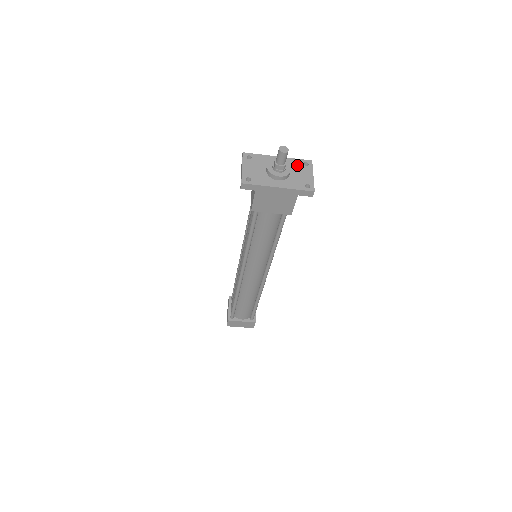
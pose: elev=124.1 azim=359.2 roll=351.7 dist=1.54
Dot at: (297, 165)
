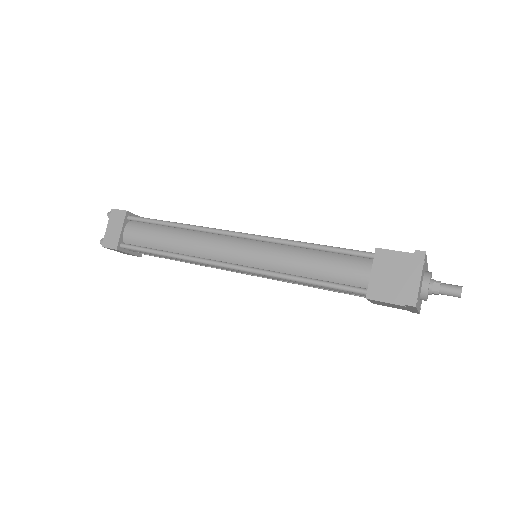
Dot at: occluded
